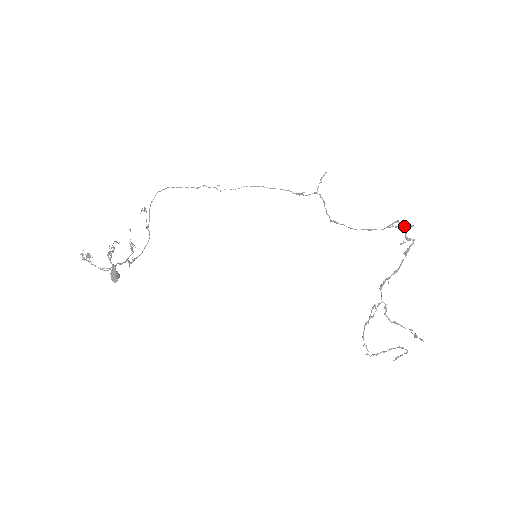
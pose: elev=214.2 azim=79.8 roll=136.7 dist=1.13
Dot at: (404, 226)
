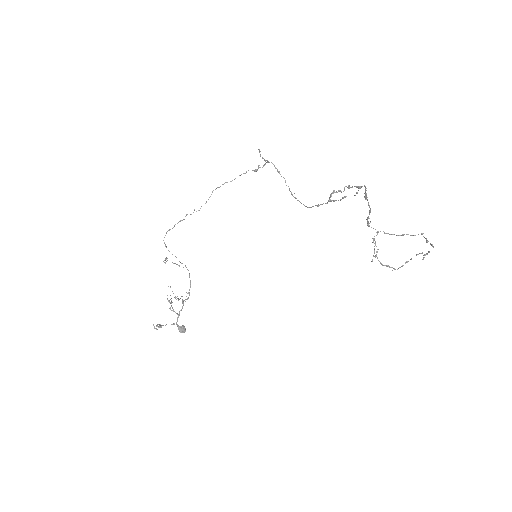
Dot at: (344, 187)
